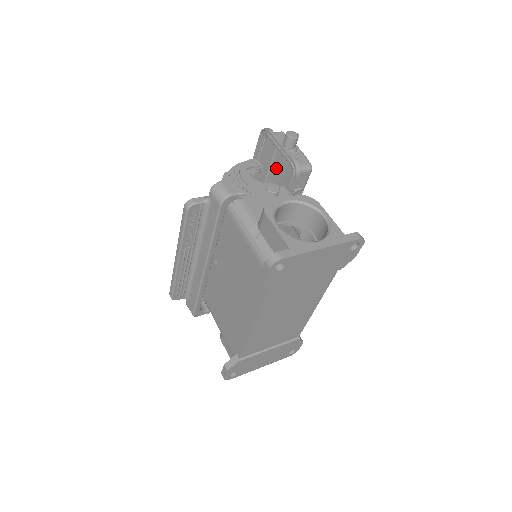
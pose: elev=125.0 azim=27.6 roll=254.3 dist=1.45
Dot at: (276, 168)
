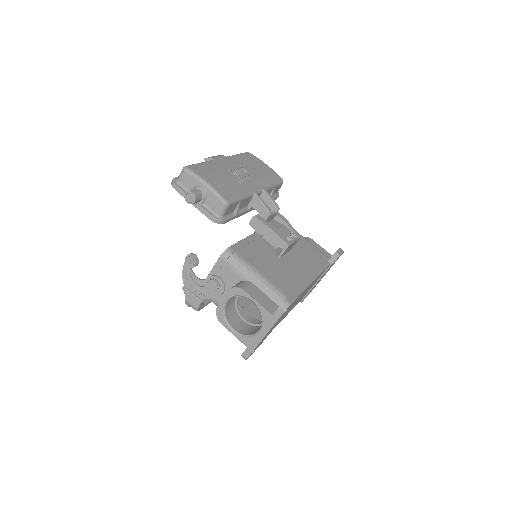
Dot at: occluded
